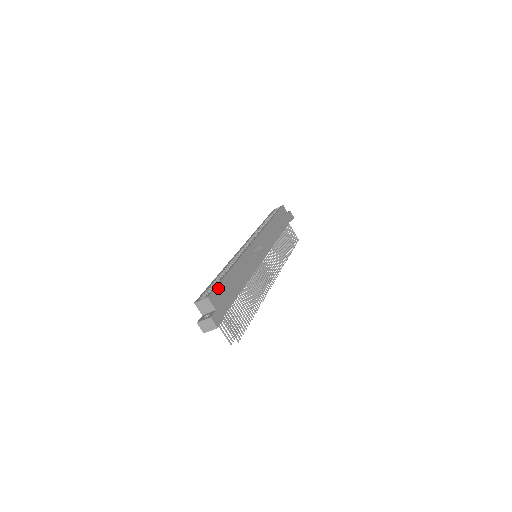
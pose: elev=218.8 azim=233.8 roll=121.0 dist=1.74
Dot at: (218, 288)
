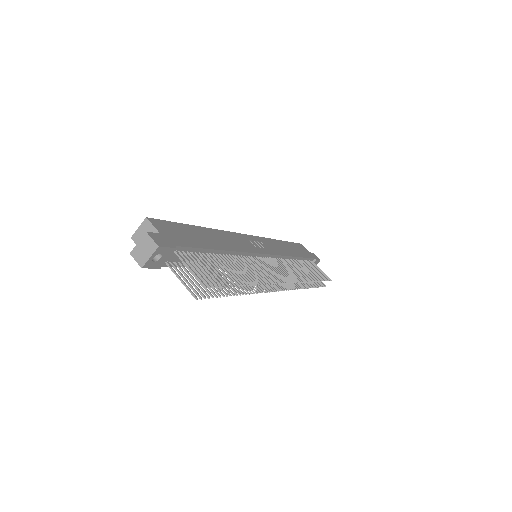
Dot at: (171, 224)
